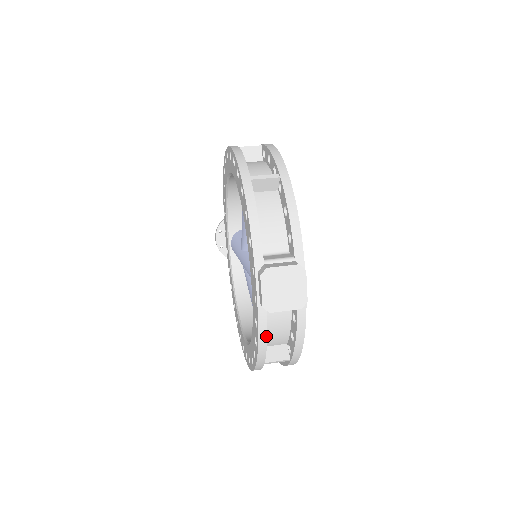
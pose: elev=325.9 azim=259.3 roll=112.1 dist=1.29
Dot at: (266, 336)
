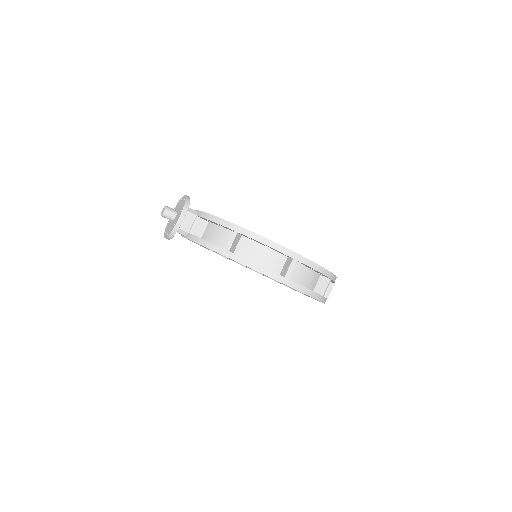
Dot at: occluded
